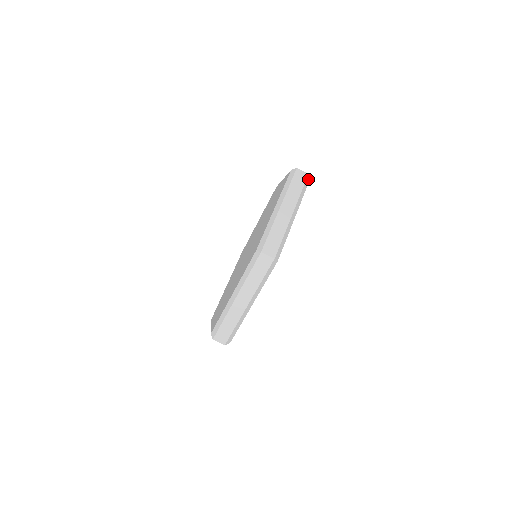
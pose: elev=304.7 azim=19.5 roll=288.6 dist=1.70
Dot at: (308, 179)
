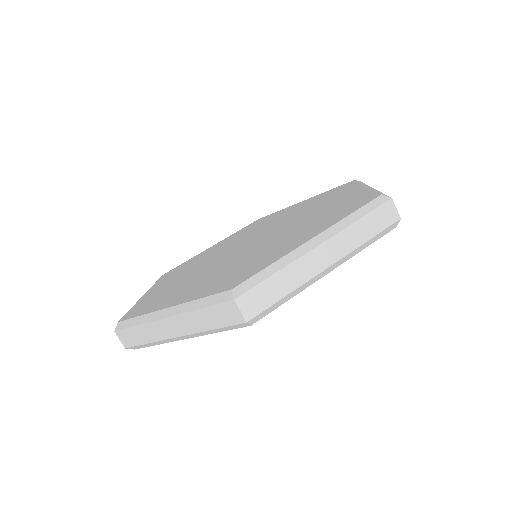
Dot at: occluded
